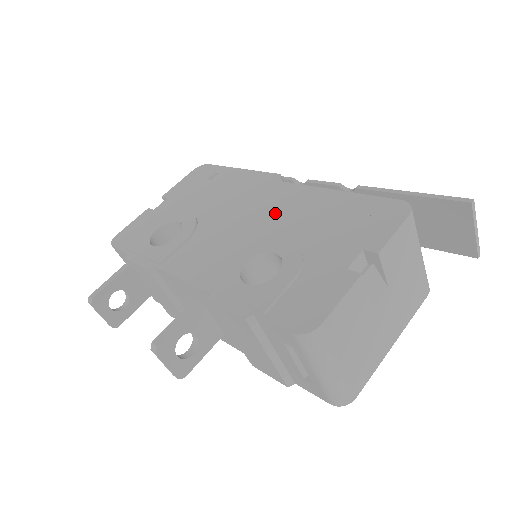
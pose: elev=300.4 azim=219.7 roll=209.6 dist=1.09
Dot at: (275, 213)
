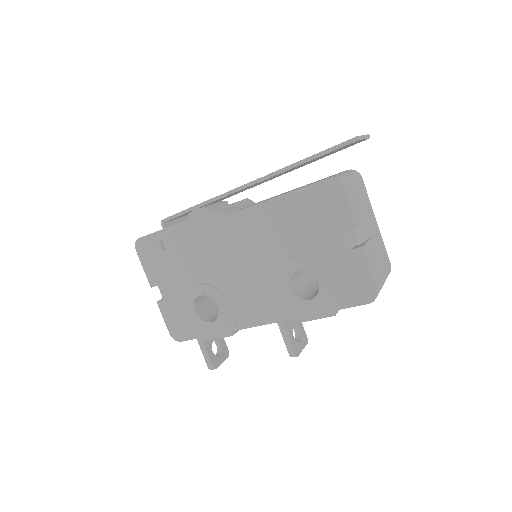
Dot at: (257, 244)
